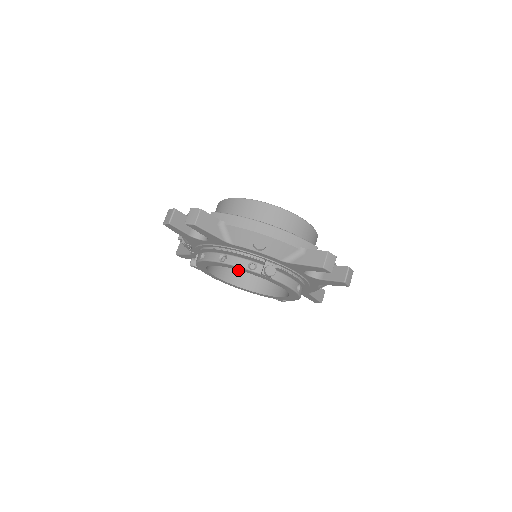
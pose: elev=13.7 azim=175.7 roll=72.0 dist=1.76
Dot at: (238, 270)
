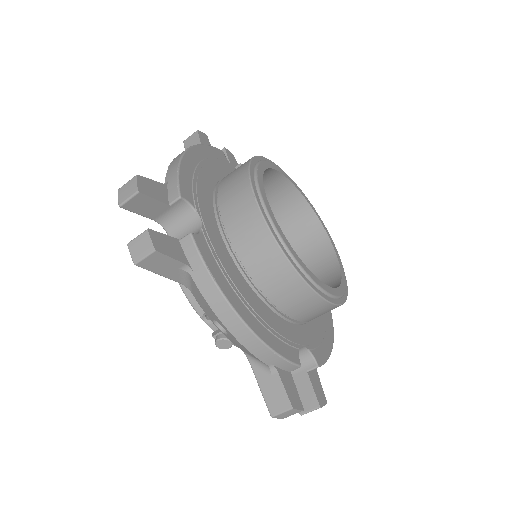
Dot at: occluded
